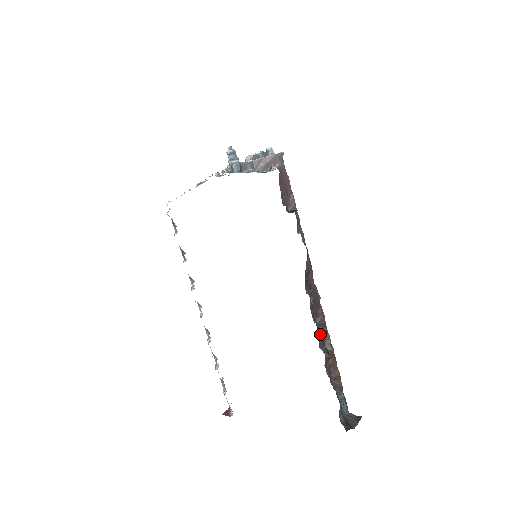
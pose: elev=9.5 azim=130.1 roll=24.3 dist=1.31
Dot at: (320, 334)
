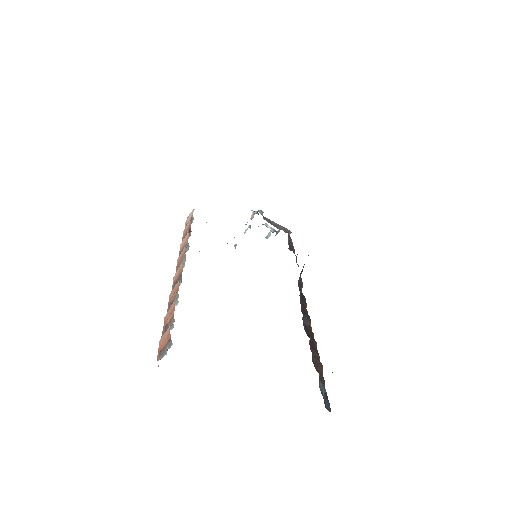
Dot at: occluded
